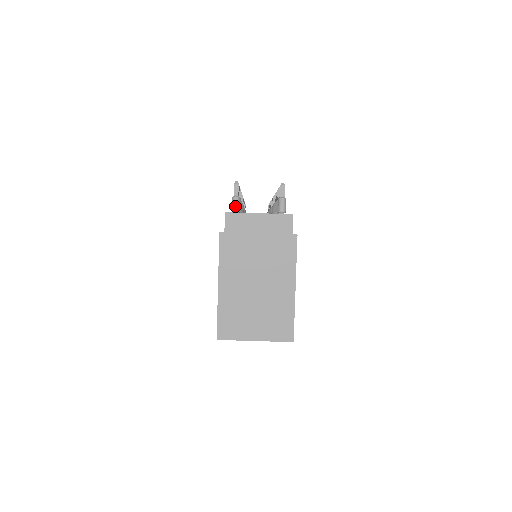
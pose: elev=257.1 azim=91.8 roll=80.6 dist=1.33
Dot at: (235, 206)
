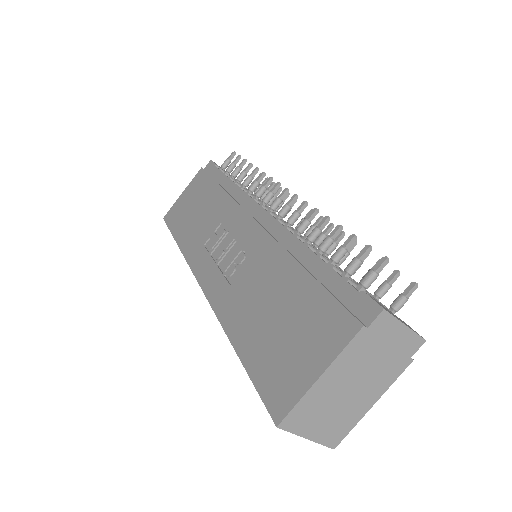
Dot at: (370, 283)
